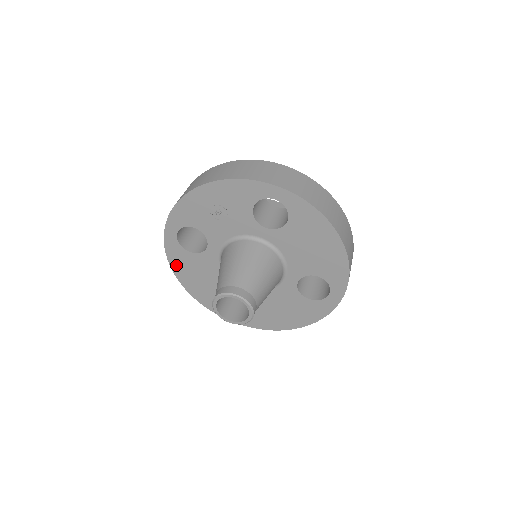
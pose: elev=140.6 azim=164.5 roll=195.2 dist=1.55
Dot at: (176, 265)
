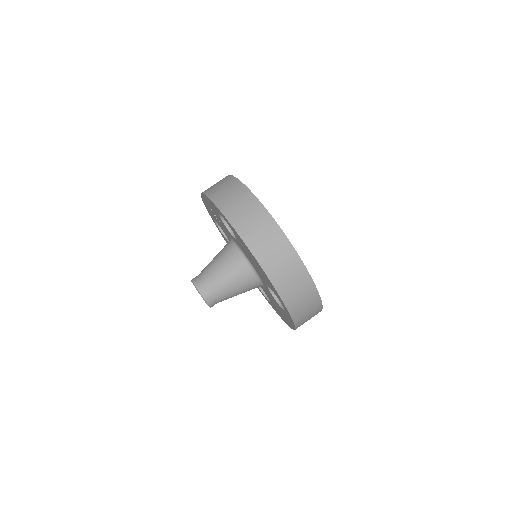
Dot at: occluded
